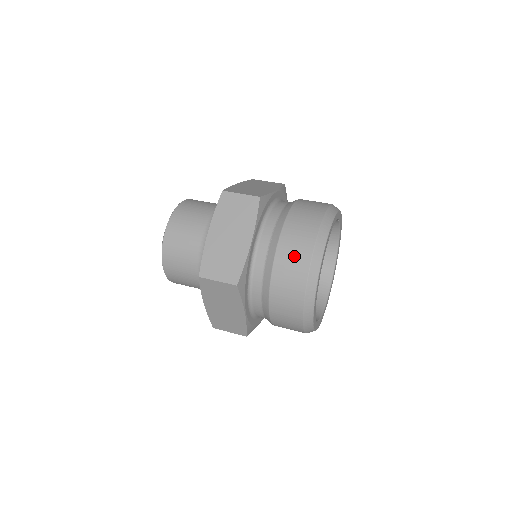
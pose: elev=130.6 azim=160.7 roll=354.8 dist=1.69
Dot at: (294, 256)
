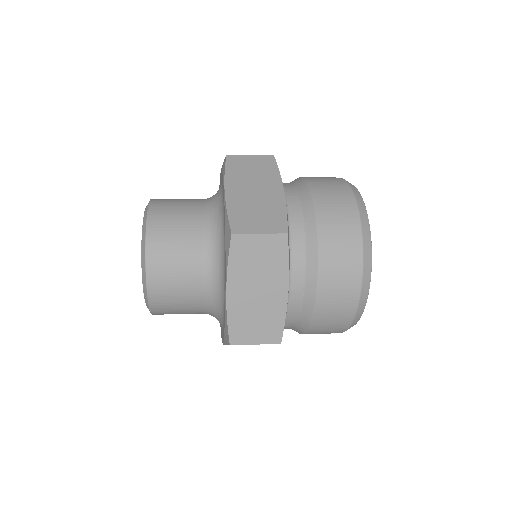
Dot at: (340, 293)
